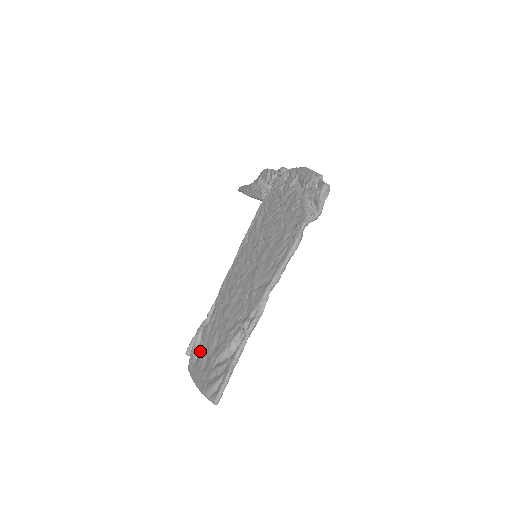
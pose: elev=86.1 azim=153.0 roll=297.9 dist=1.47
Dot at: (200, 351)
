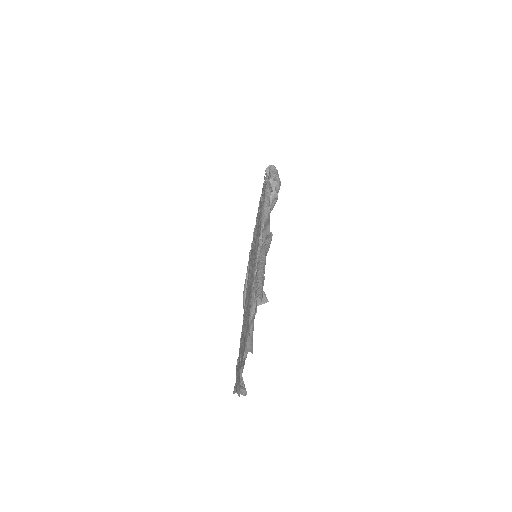
Dot at: (240, 351)
